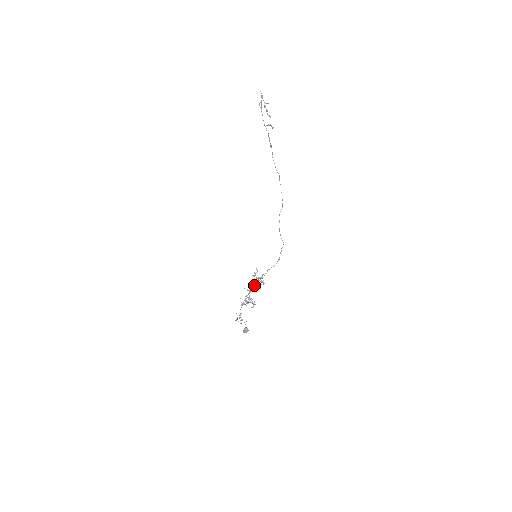
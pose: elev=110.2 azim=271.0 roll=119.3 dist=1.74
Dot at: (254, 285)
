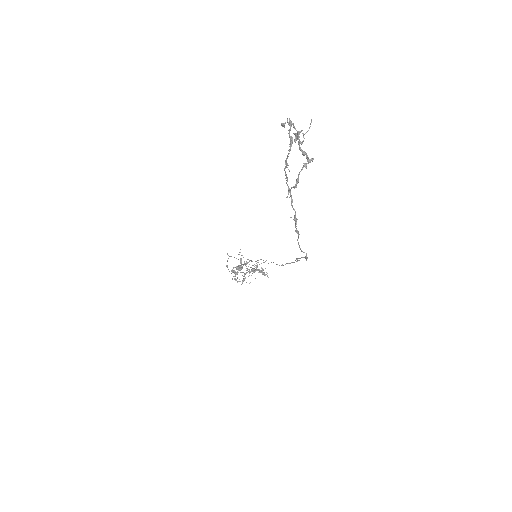
Dot at: occluded
